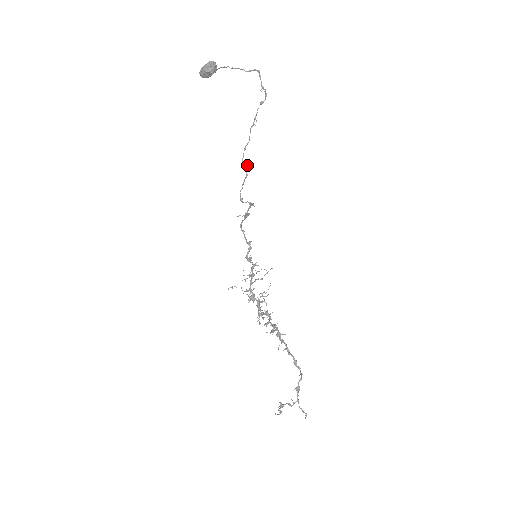
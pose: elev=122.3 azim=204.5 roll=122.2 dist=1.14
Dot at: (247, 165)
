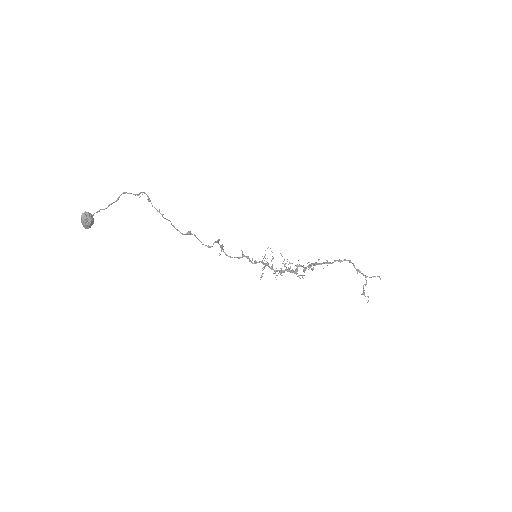
Dot at: (188, 232)
